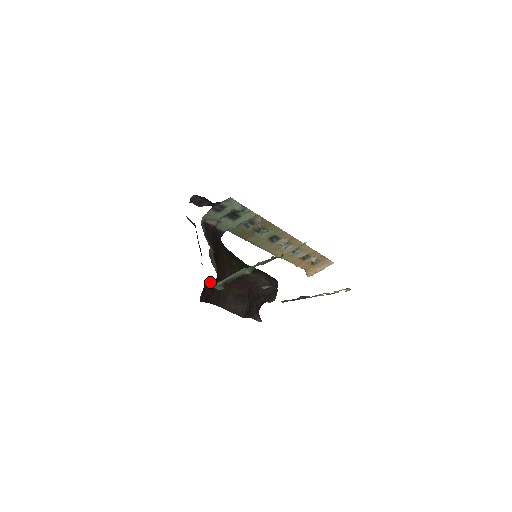
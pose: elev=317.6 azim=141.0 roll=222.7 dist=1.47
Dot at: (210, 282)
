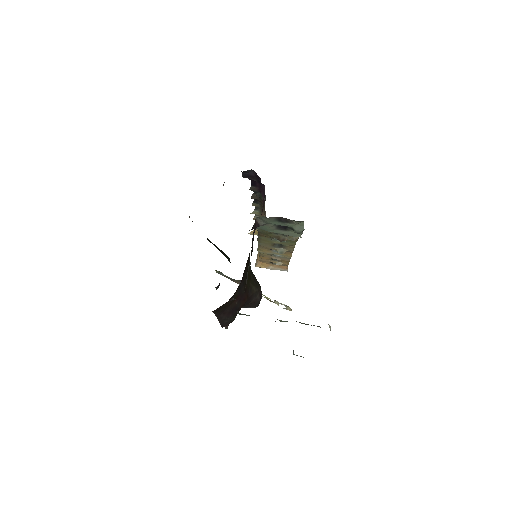
Dot at: (233, 299)
